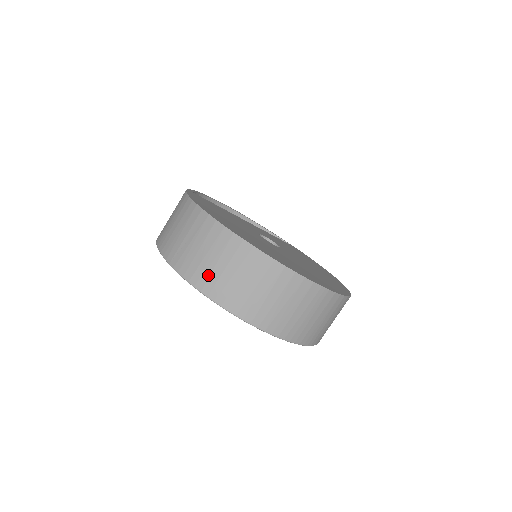
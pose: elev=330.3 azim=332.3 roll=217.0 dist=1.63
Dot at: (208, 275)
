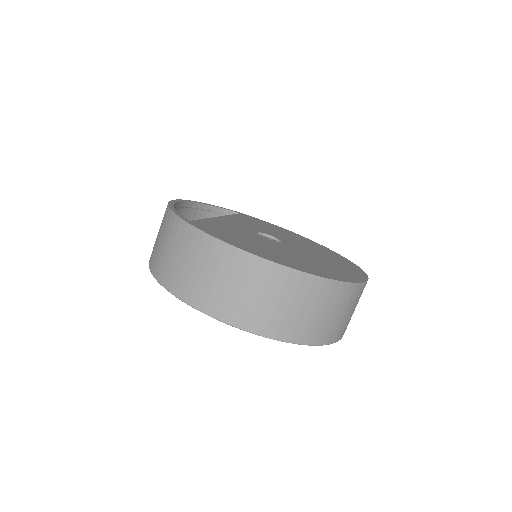
Dot at: (295, 325)
